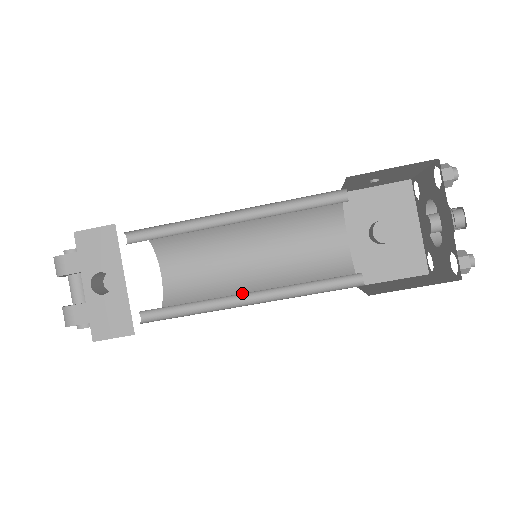
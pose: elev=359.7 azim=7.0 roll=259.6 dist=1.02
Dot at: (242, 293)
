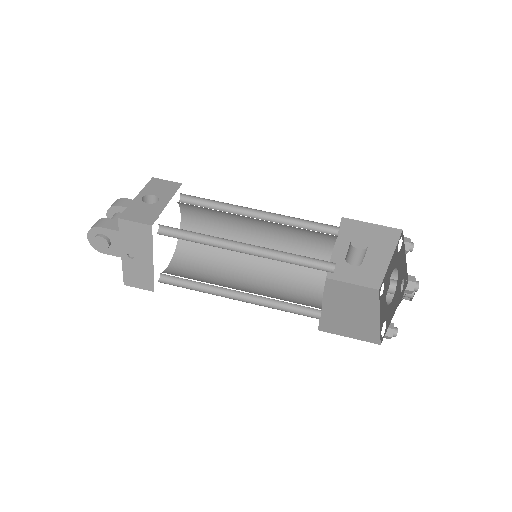
Dot at: occluded
